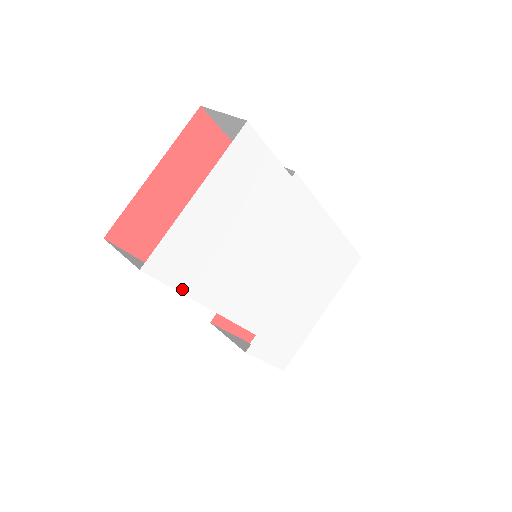
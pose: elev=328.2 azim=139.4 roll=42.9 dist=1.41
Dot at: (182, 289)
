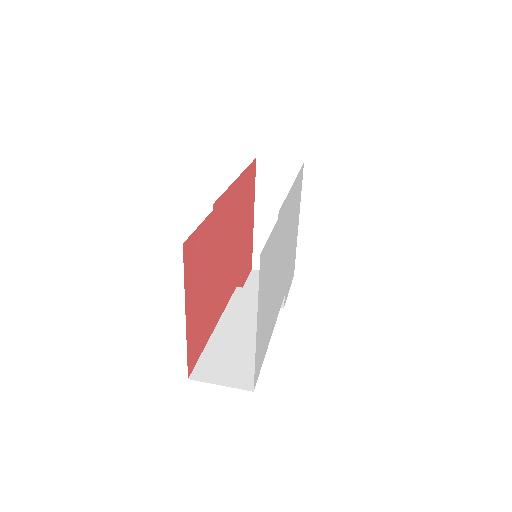
Dot at: (264, 356)
